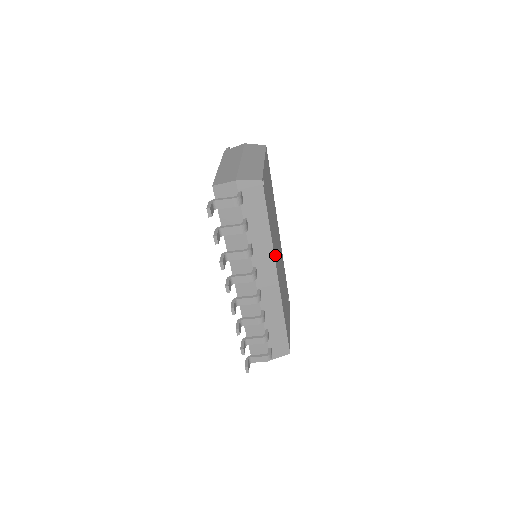
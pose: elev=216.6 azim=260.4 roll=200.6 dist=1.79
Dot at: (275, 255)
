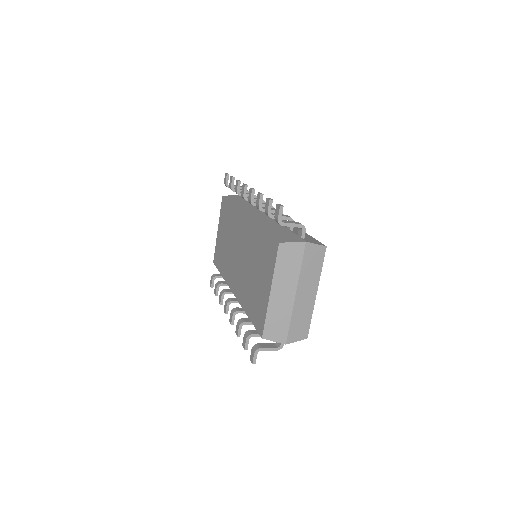
Dot at: occluded
